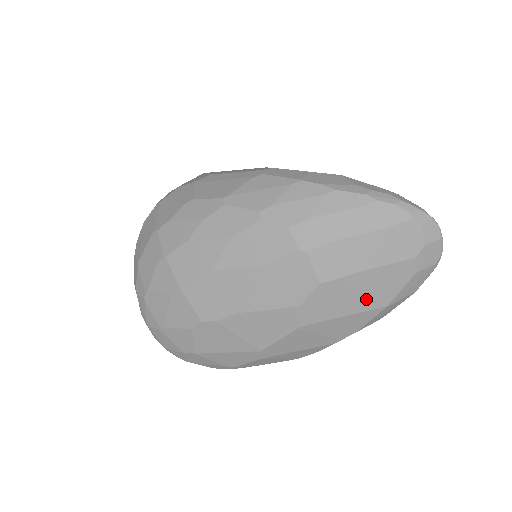
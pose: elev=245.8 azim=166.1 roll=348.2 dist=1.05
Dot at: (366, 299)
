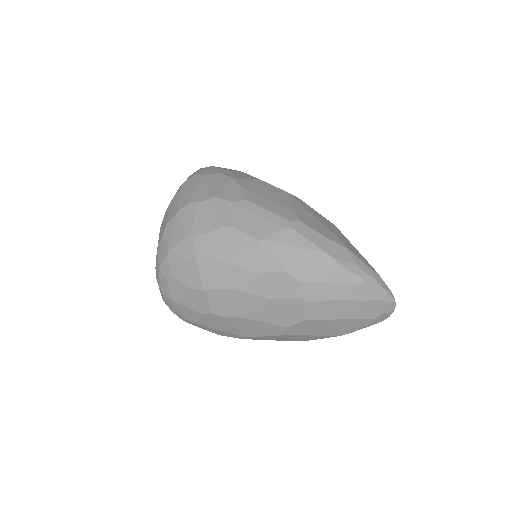
Dot at: (331, 331)
